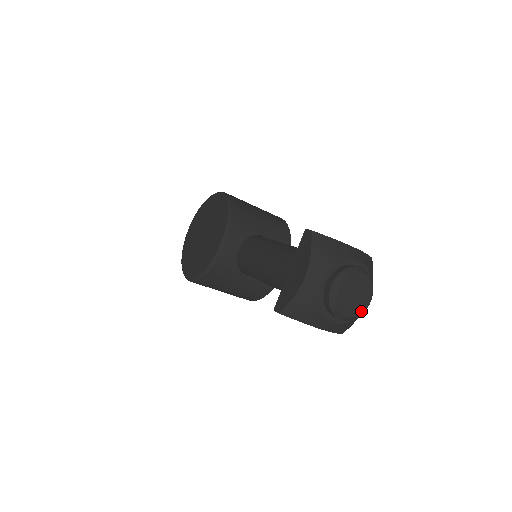
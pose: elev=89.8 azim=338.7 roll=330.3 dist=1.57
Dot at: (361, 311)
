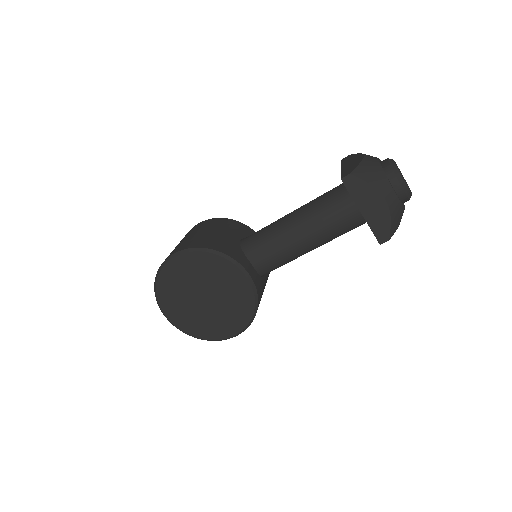
Dot at: (406, 182)
